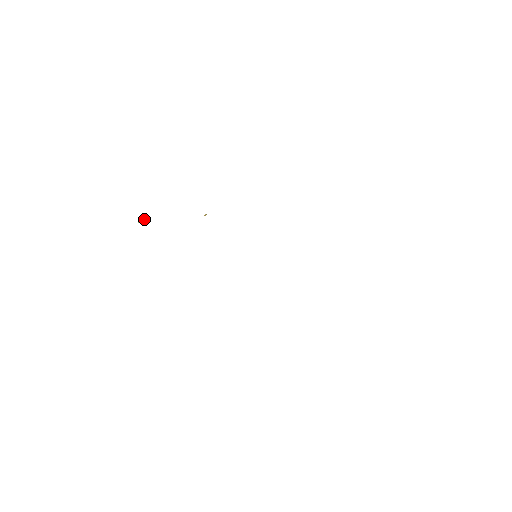
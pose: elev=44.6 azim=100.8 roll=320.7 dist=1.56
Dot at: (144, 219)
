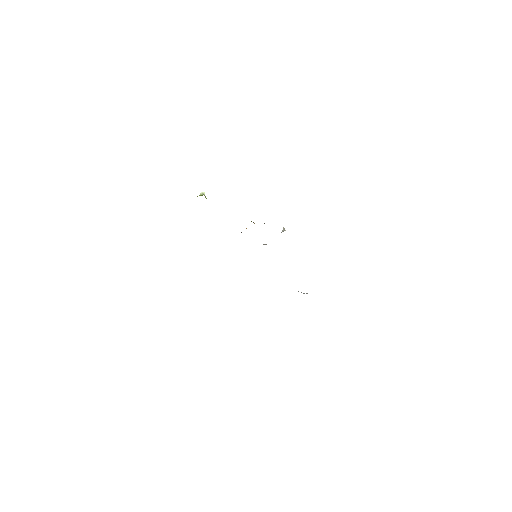
Dot at: (205, 196)
